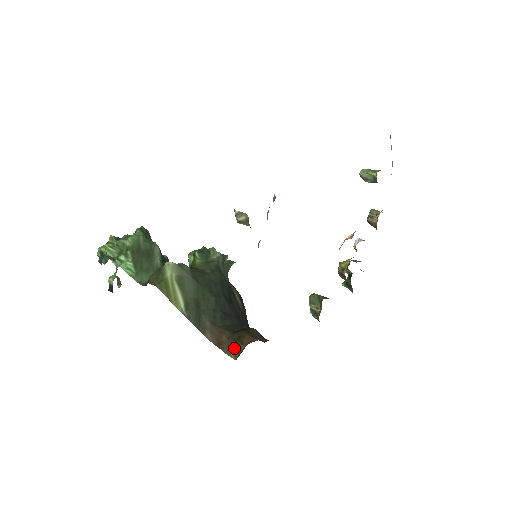
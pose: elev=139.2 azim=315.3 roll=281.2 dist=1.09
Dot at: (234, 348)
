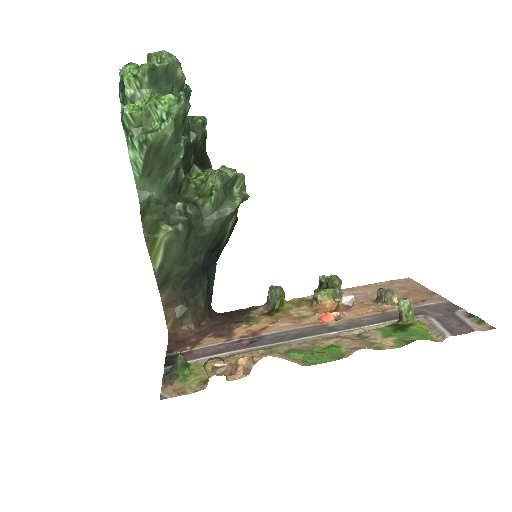
Dot at: (173, 323)
